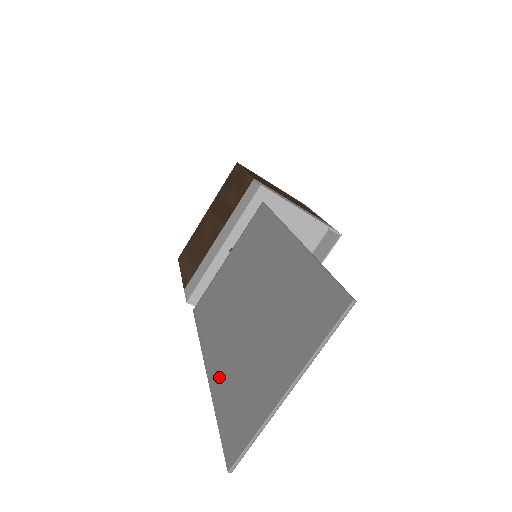
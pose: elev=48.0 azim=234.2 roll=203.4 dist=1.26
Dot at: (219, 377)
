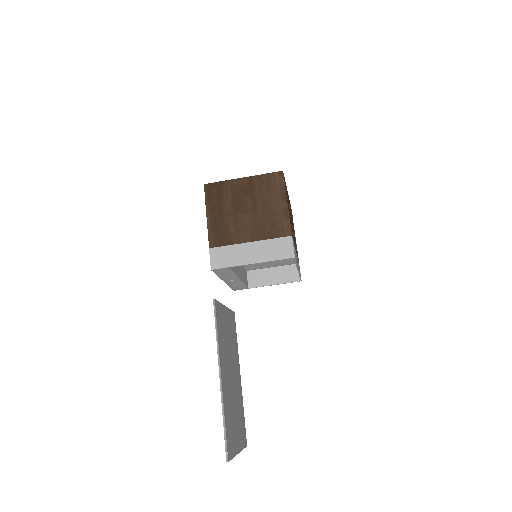
Dot at: occluded
